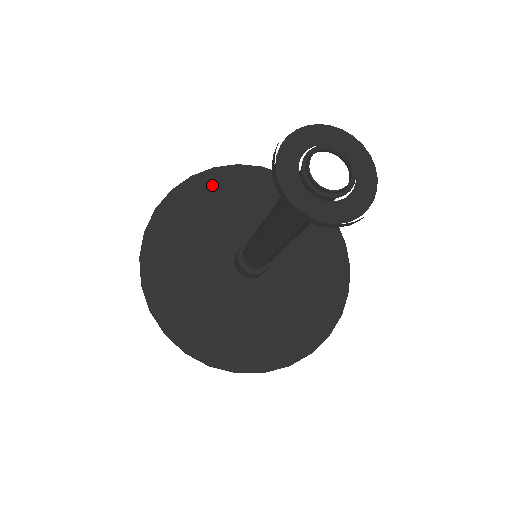
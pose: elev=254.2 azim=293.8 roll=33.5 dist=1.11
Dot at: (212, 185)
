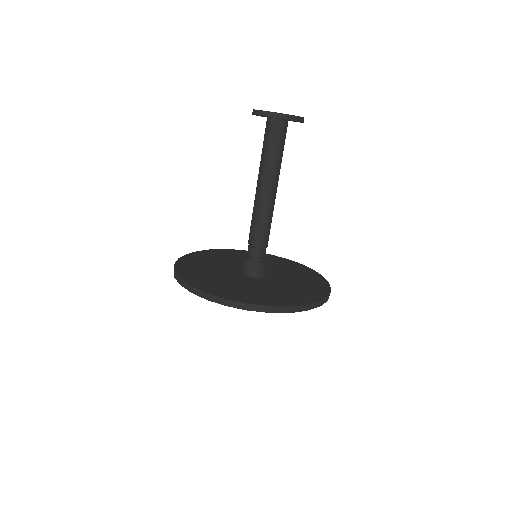
Dot at: (212, 253)
